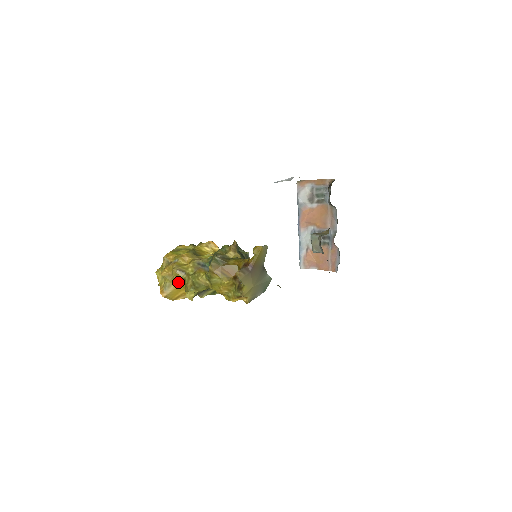
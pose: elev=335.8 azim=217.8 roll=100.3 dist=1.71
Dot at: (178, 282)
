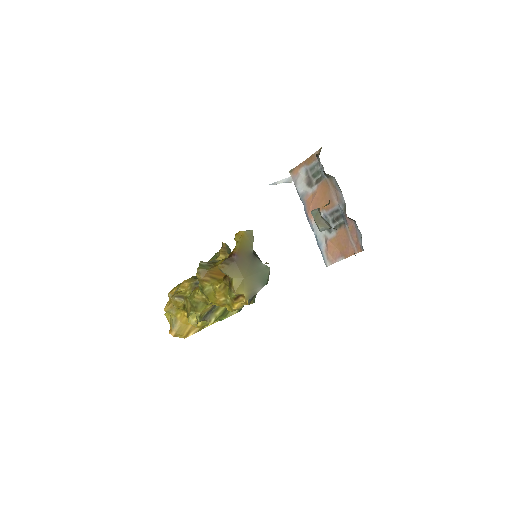
Dot at: (182, 313)
